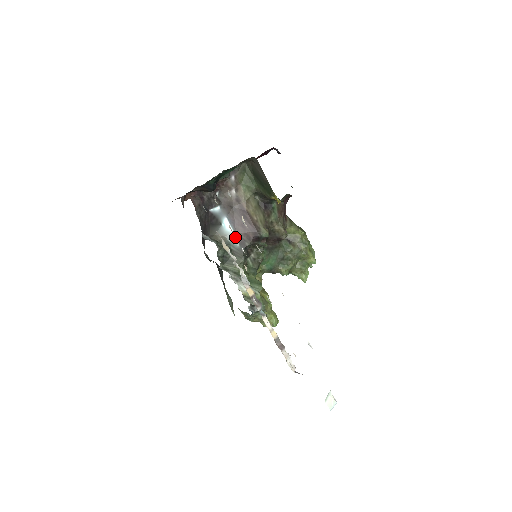
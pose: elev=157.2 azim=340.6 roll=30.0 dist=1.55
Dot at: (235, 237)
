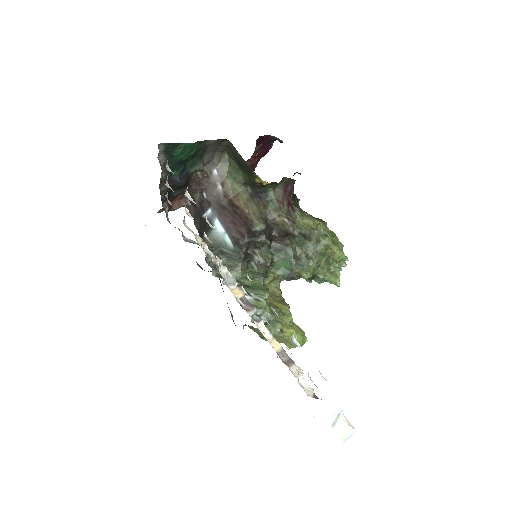
Dot at: (227, 237)
